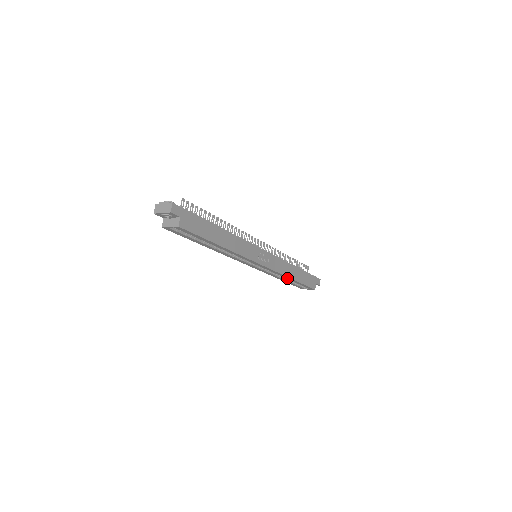
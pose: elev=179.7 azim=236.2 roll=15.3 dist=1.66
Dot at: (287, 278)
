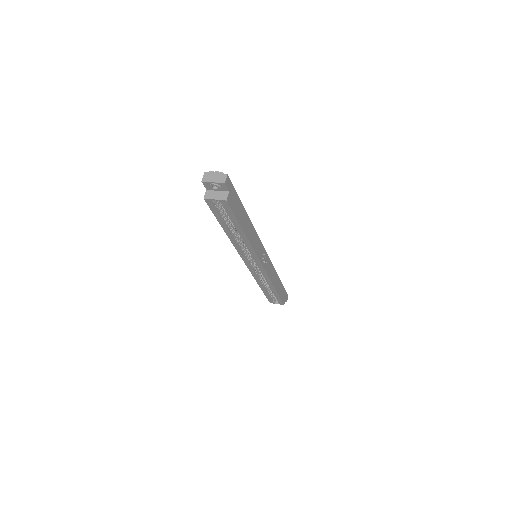
Dot at: (270, 286)
